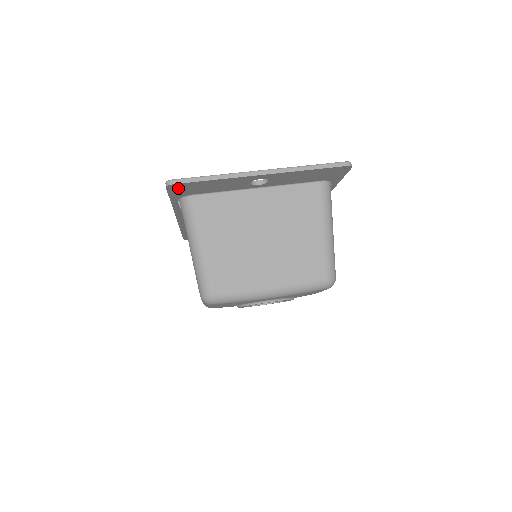
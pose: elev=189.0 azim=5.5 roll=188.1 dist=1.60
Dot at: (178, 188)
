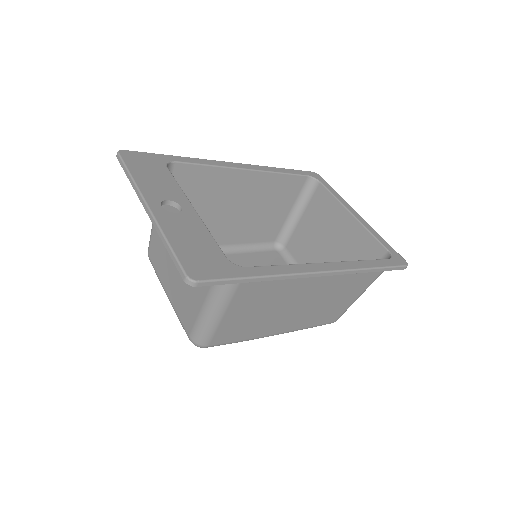
Dot at: occluded
